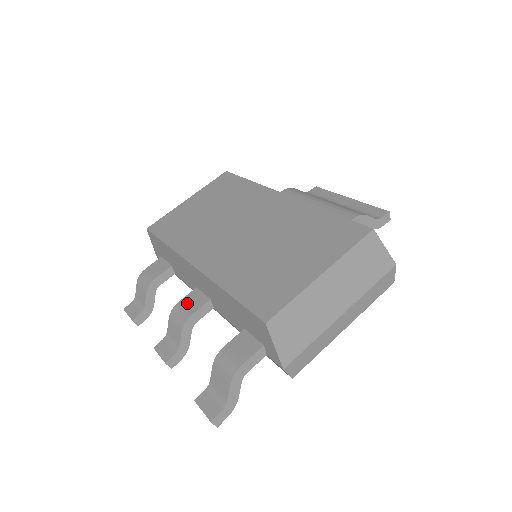
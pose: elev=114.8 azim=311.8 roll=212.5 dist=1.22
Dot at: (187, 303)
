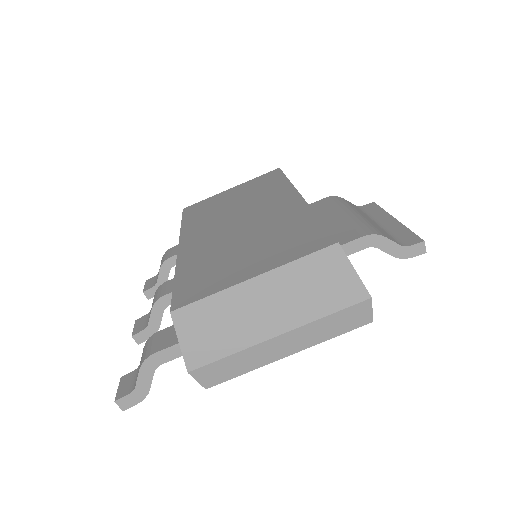
Dot at: (170, 284)
